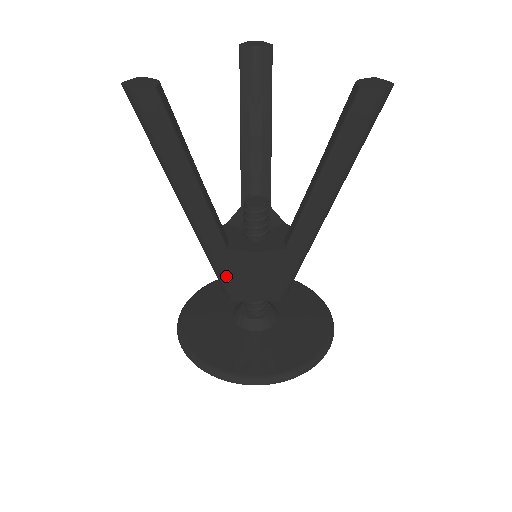
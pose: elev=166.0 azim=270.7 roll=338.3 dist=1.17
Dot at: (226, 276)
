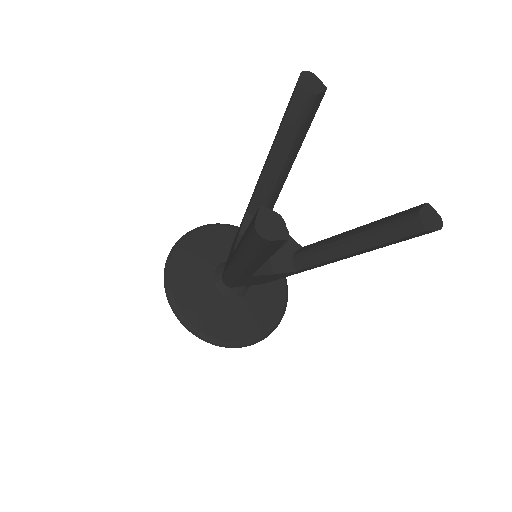
Dot at: (238, 282)
